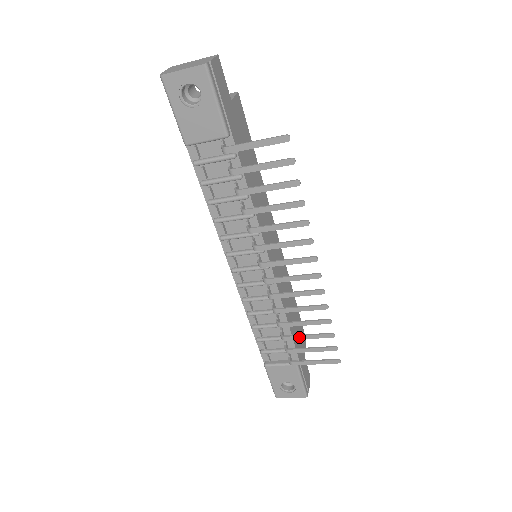
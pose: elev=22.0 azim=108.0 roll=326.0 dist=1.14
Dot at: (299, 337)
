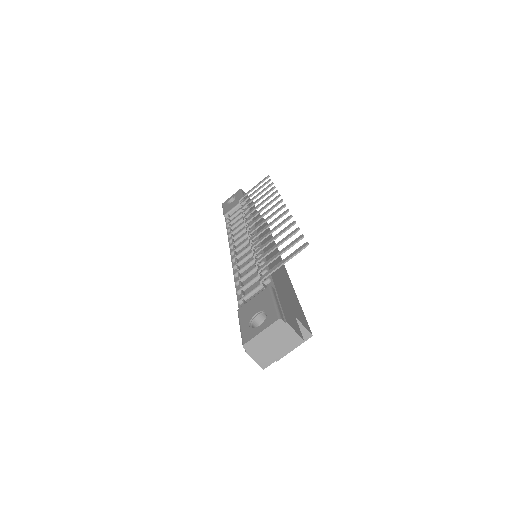
Dot at: (269, 250)
